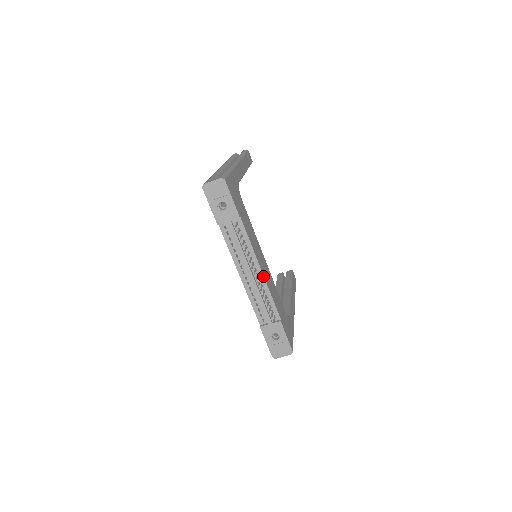
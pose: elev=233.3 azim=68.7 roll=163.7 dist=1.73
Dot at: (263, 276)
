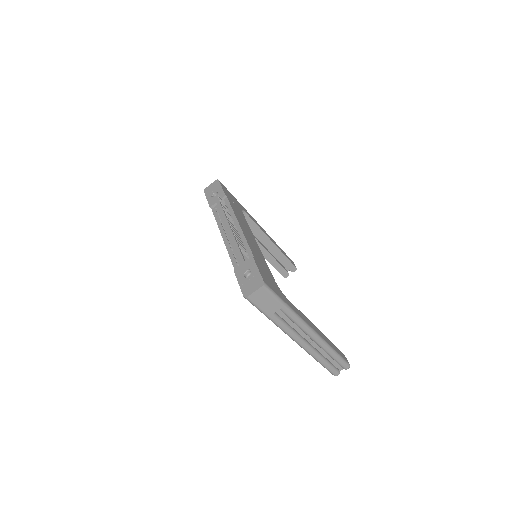
Dot at: (240, 228)
